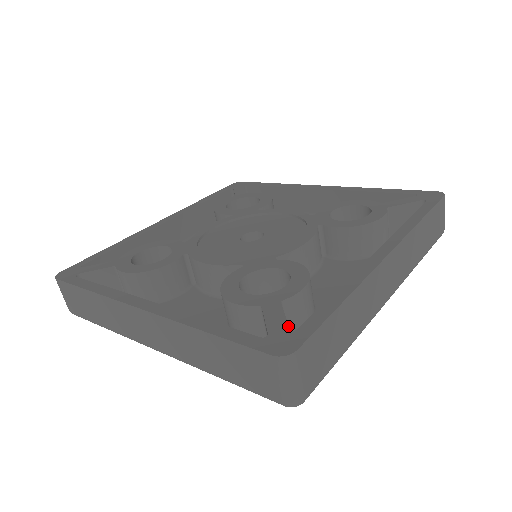
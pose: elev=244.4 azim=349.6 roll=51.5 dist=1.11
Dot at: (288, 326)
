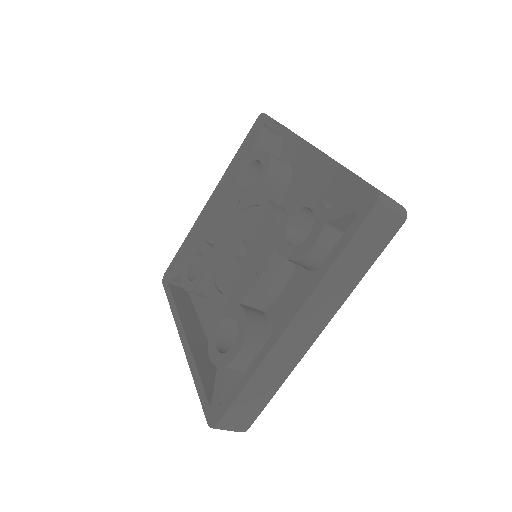
Dot at: (219, 399)
